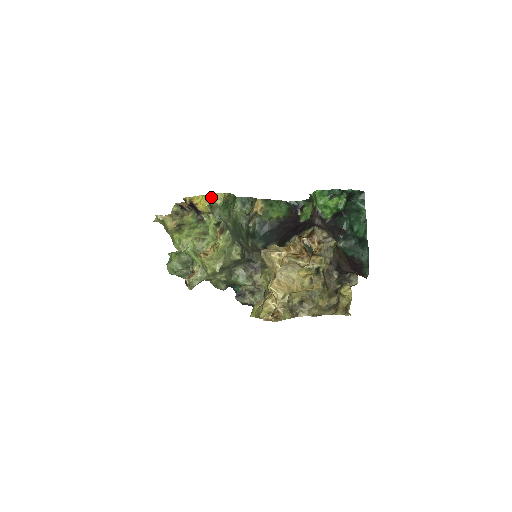
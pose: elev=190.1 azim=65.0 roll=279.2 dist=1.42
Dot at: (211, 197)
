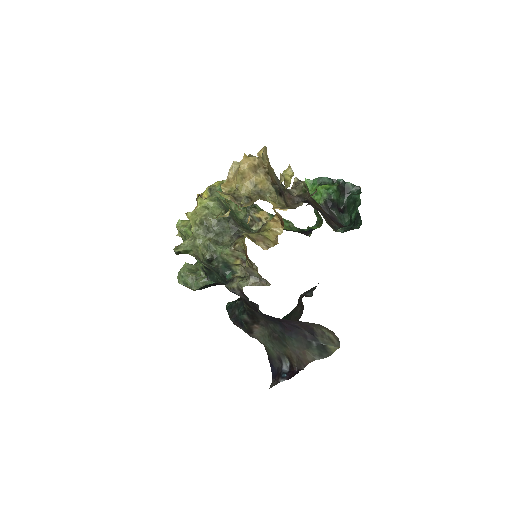
Dot at: (212, 184)
